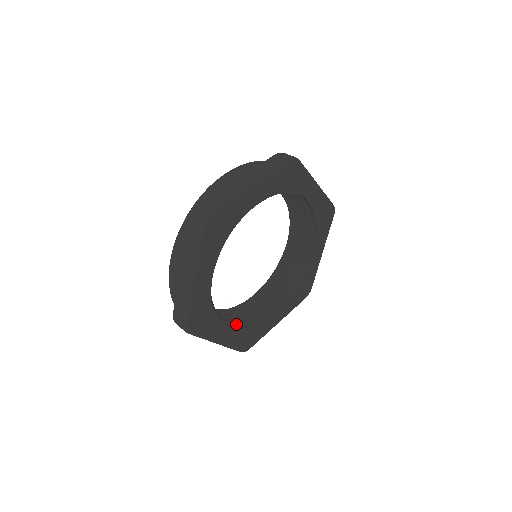
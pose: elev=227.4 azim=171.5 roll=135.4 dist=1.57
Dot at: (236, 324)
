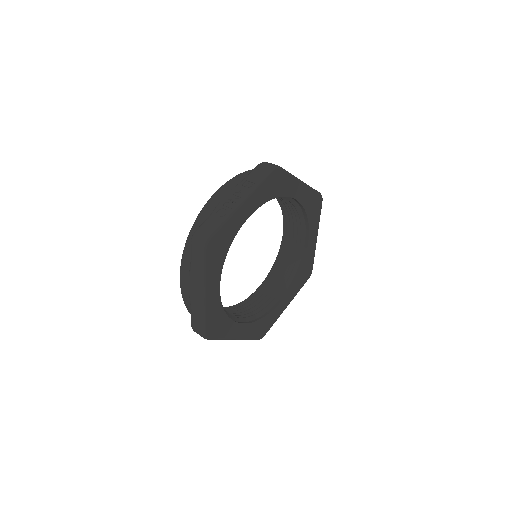
Dot at: occluded
